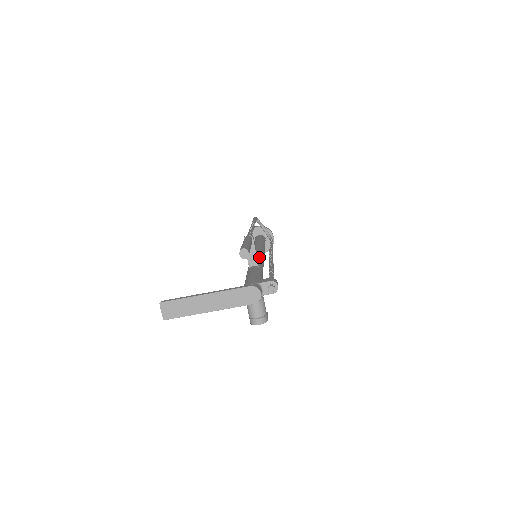
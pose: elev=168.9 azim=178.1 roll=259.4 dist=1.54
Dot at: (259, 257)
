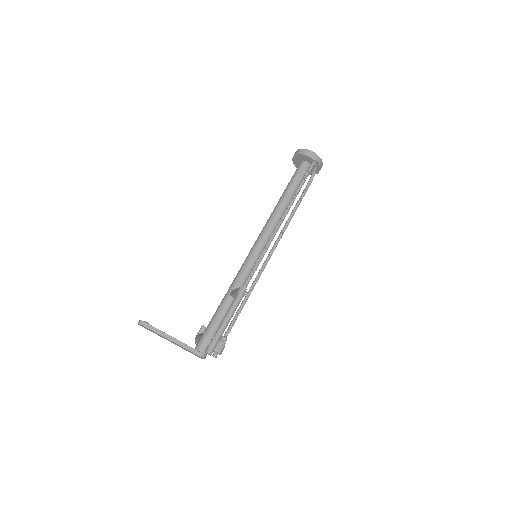
Dot at: occluded
